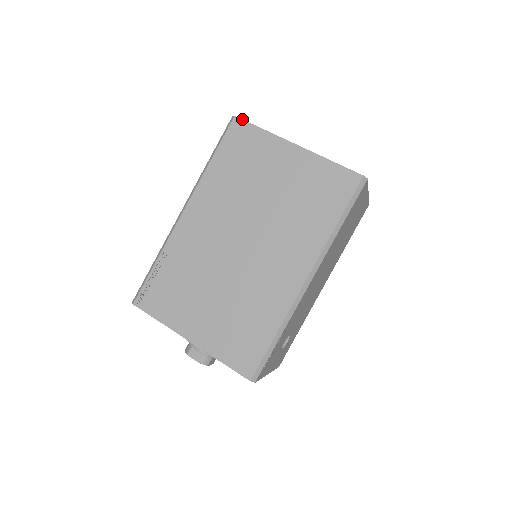
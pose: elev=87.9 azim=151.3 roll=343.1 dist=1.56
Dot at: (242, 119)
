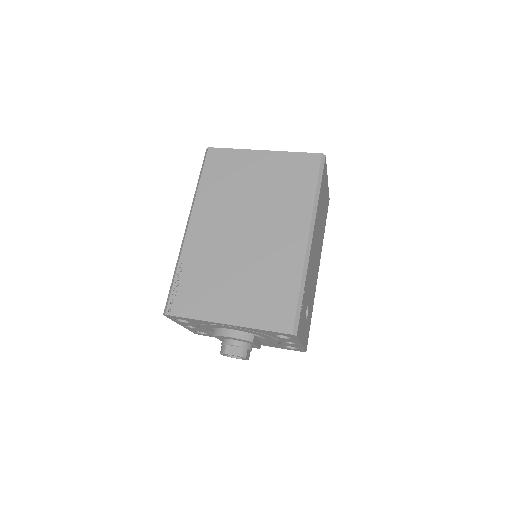
Dot at: occluded
